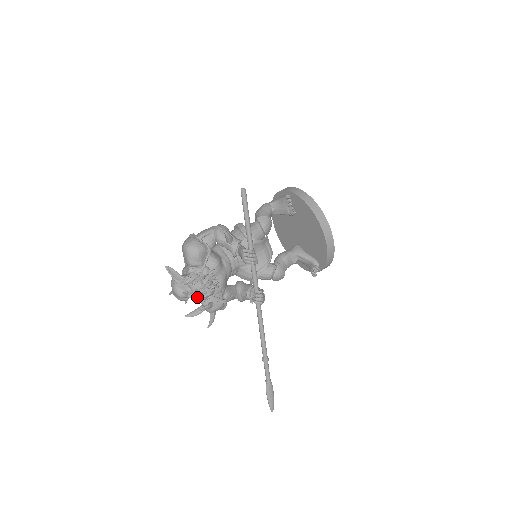
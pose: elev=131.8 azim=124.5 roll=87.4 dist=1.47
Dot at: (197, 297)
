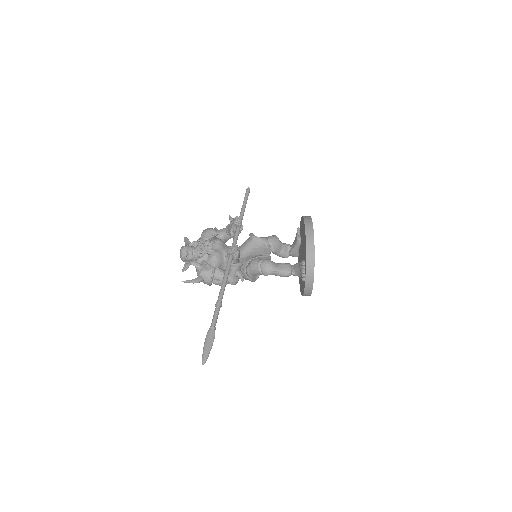
Dot at: (193, 255)
